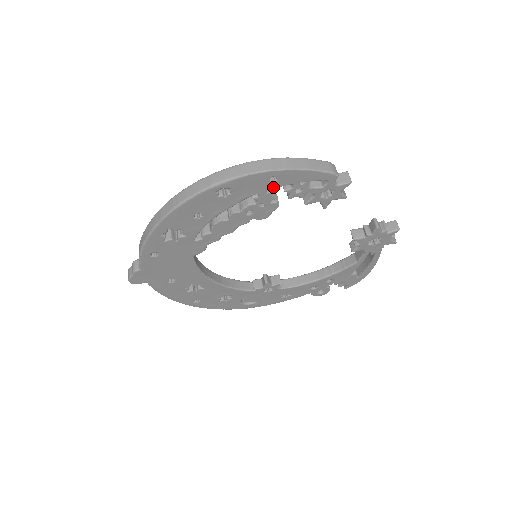
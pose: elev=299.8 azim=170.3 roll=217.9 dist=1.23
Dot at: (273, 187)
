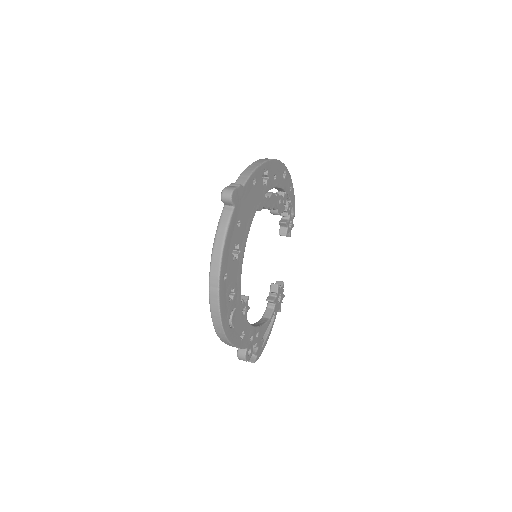
Dot at: (289, 194)
